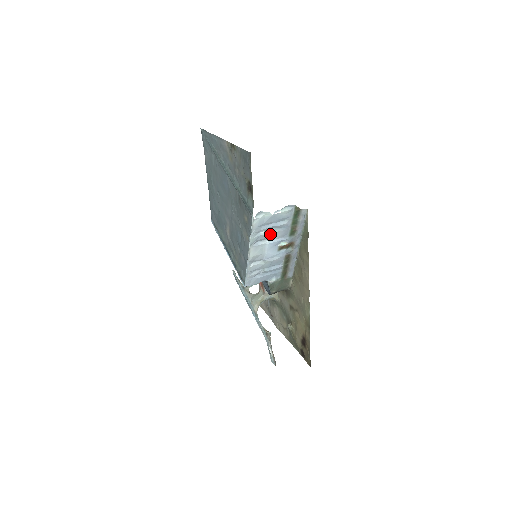
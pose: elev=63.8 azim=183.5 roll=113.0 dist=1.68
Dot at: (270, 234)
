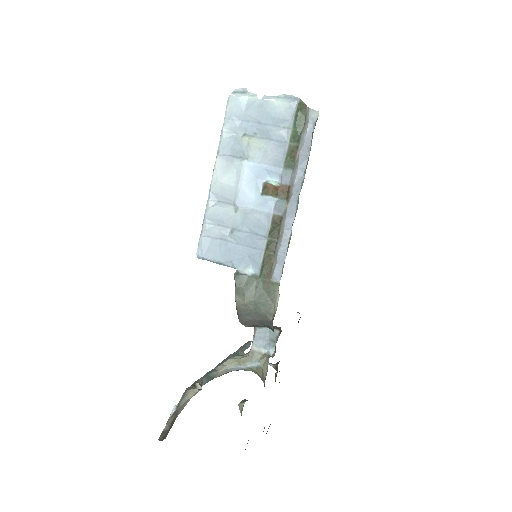
Dot at: (252, 144)
